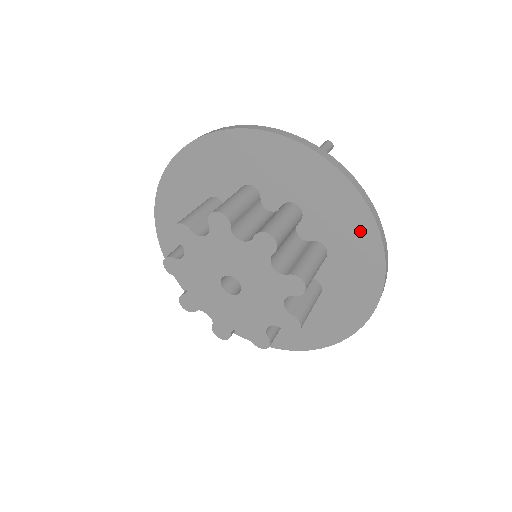
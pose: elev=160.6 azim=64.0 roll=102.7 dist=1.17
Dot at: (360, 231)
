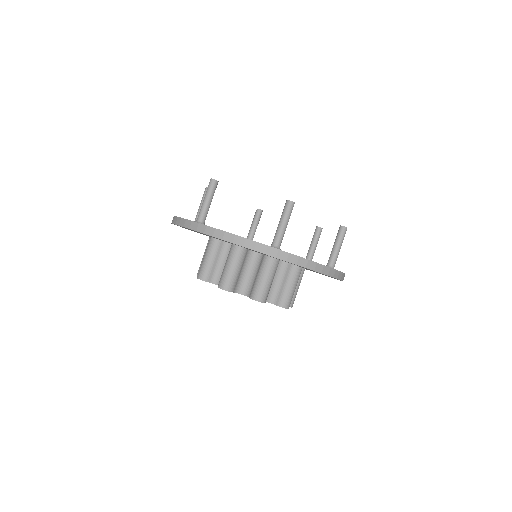
Dot at: occluded
